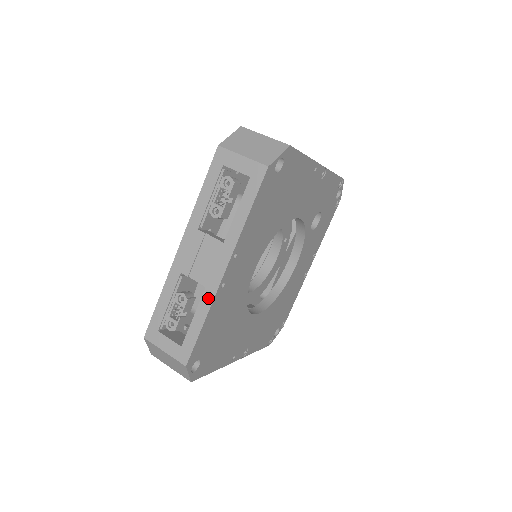
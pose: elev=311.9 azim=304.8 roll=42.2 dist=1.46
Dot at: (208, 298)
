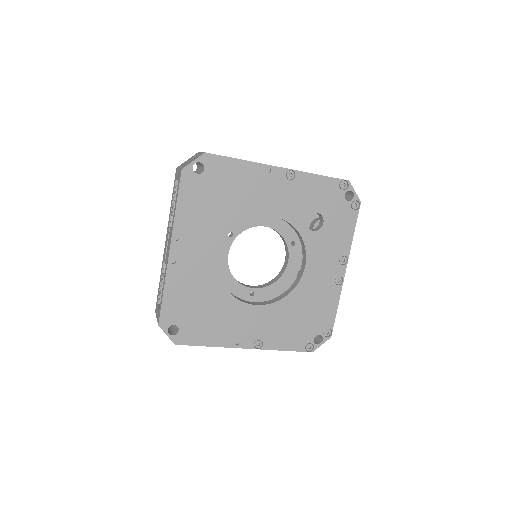
Dot at: (165, 272)
